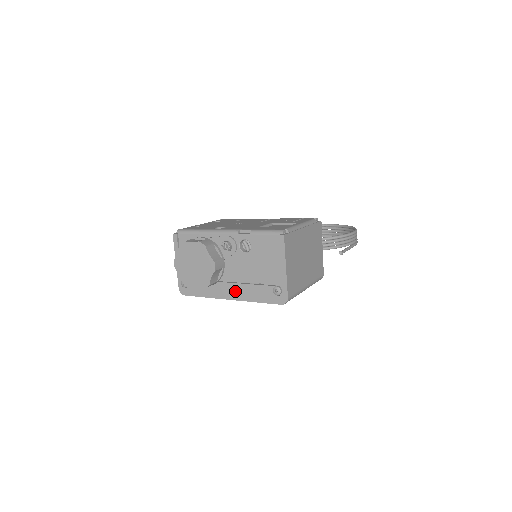
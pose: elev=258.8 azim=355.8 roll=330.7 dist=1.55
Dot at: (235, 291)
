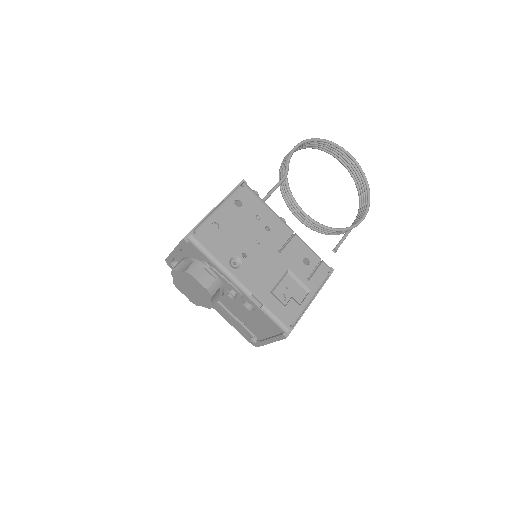
Dot at: (218, 308)
